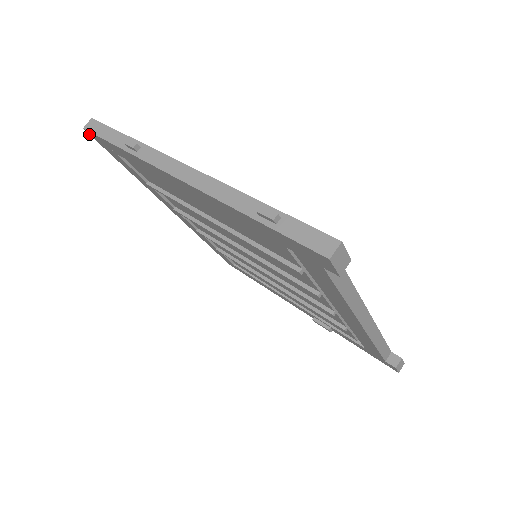
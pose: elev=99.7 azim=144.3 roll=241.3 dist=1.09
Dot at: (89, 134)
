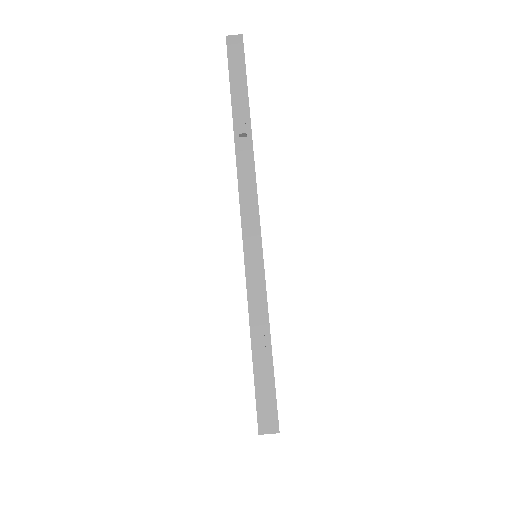
Dot at: occluded
